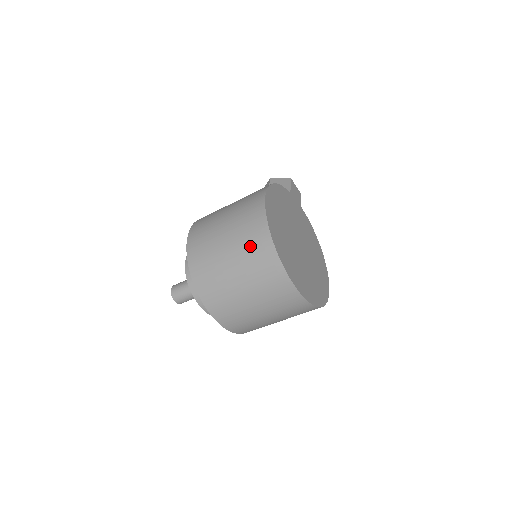
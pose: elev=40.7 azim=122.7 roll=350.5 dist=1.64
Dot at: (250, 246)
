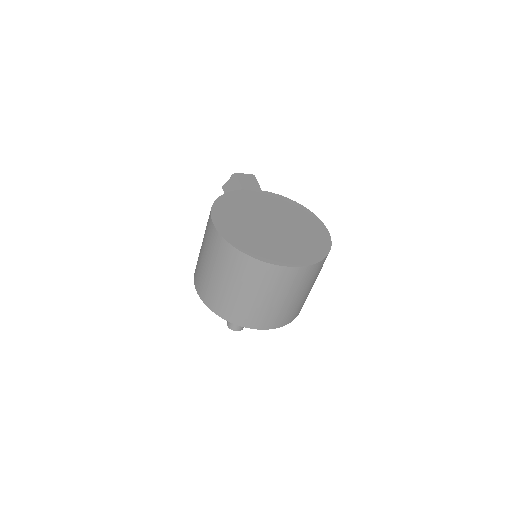
Dot at: (231, 267)
